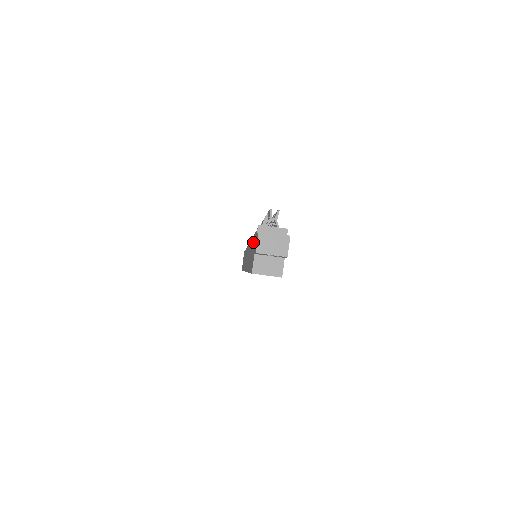
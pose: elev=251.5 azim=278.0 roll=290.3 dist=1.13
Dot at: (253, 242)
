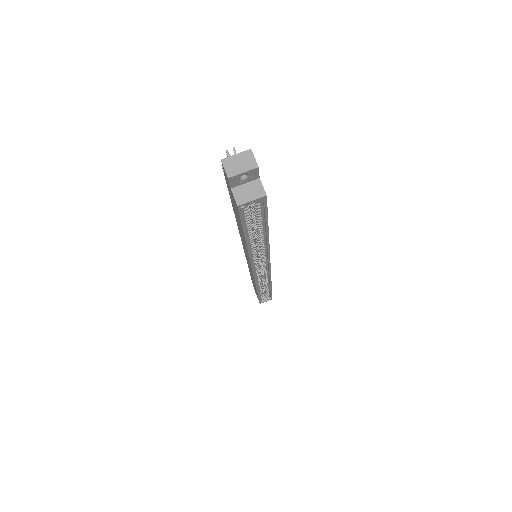
Dot at: occluded
